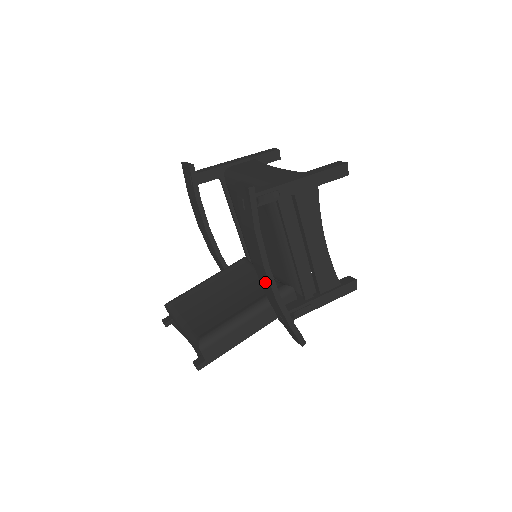
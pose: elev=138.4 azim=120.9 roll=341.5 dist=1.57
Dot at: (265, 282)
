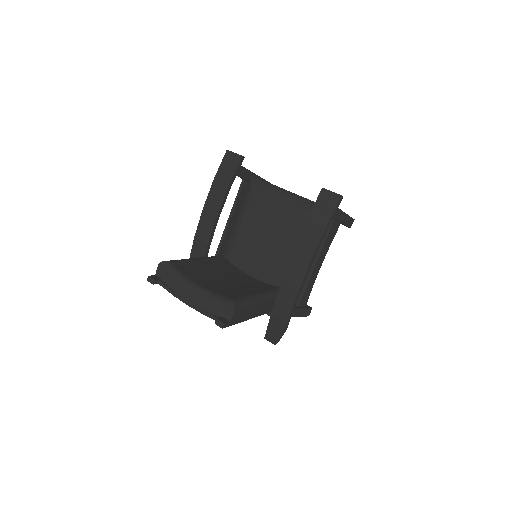
Dot at: (296, 274)
